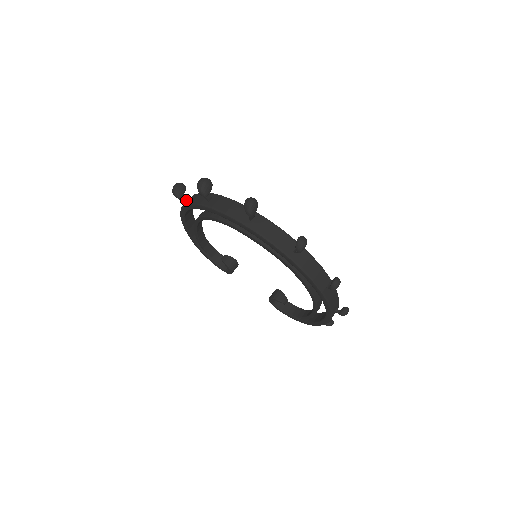
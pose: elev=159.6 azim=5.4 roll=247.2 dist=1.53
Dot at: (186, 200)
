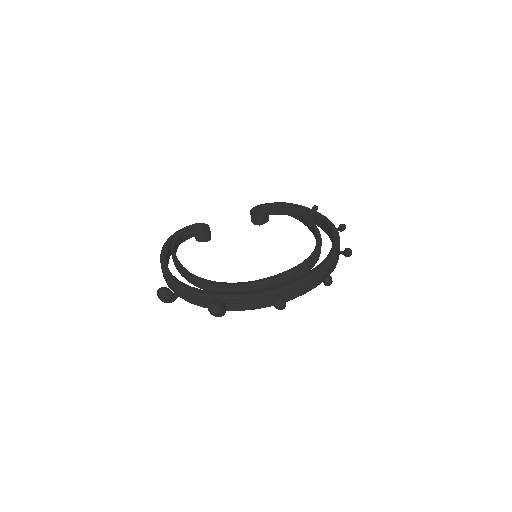
Dot at: (178, 293)
